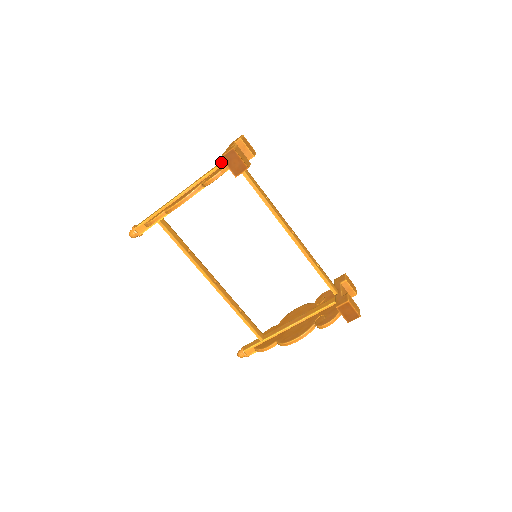
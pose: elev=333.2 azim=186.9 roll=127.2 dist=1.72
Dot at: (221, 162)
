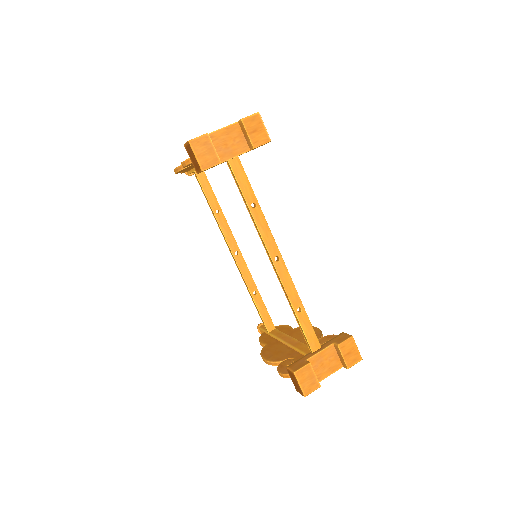
Dot at: occluded
